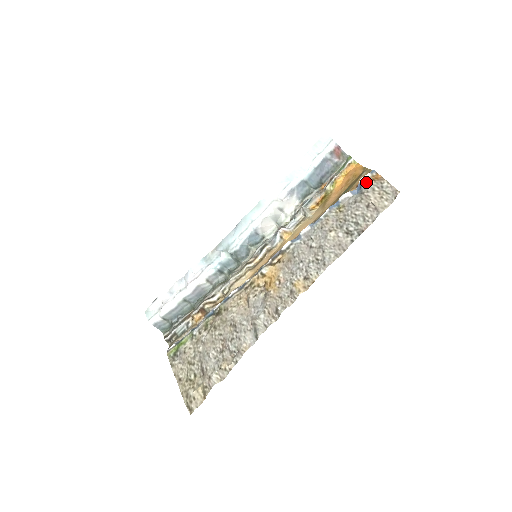
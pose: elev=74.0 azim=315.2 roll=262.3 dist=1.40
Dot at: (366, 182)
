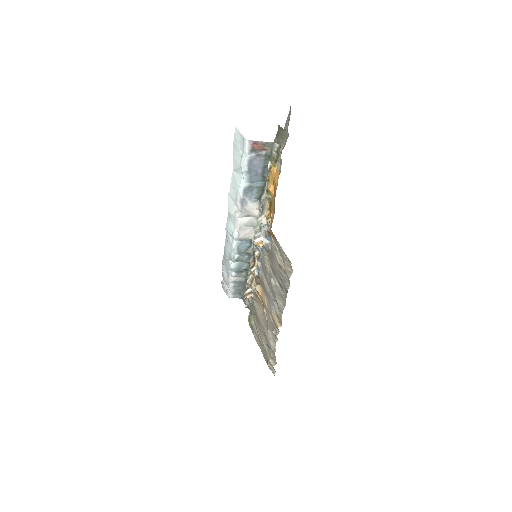
Dot at: (269, 235)
